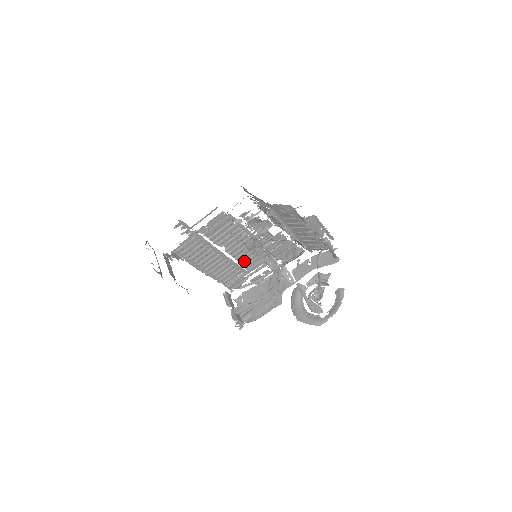
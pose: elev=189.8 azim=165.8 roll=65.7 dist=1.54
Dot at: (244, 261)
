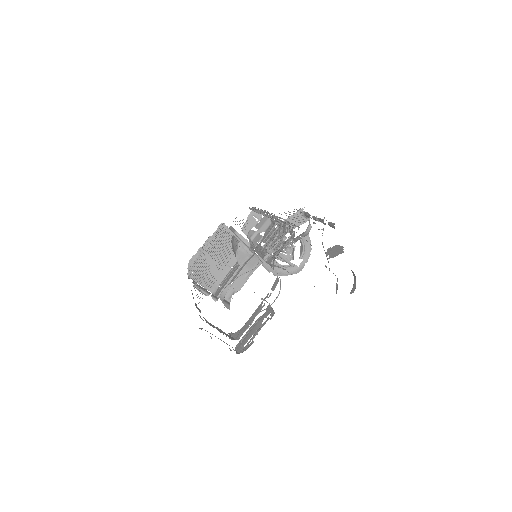
Dot at: occluded
